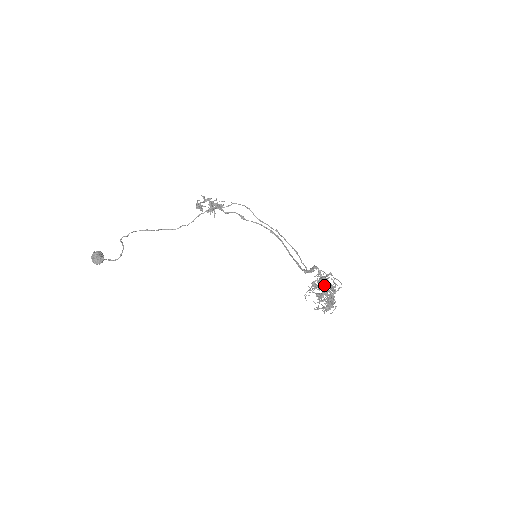
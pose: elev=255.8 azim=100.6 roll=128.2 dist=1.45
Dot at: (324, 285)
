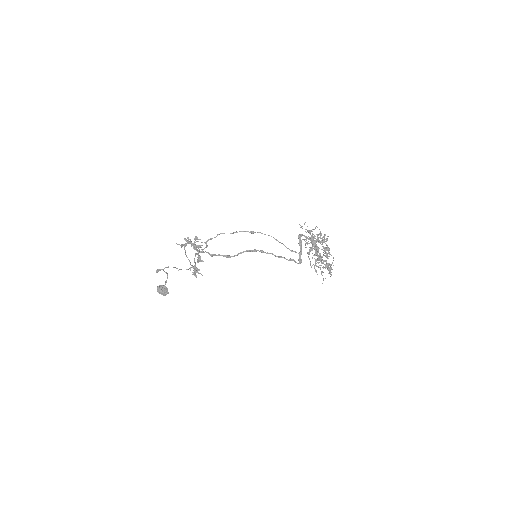
Dot at: (320, 268)
